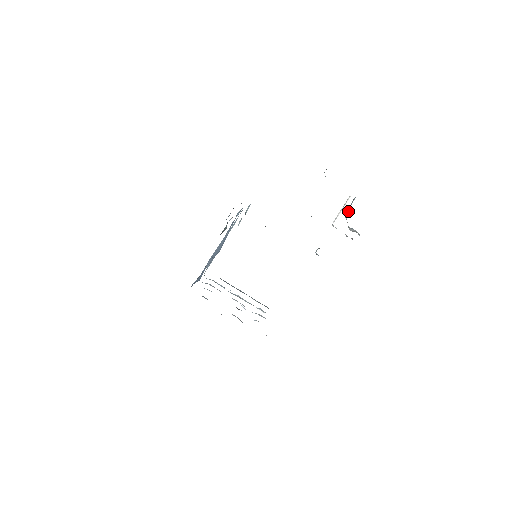
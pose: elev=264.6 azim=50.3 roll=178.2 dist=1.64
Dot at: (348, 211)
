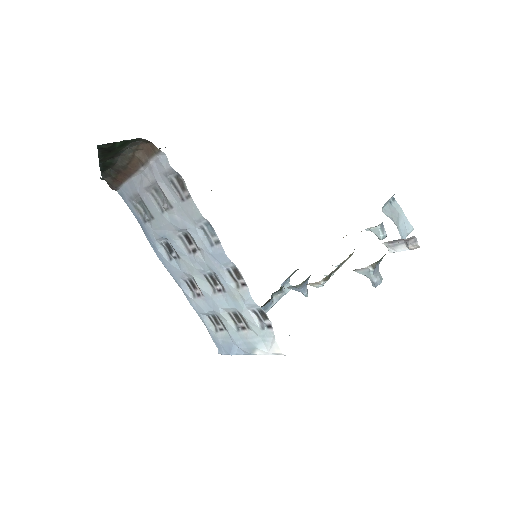
Dot at: (389, 212)
